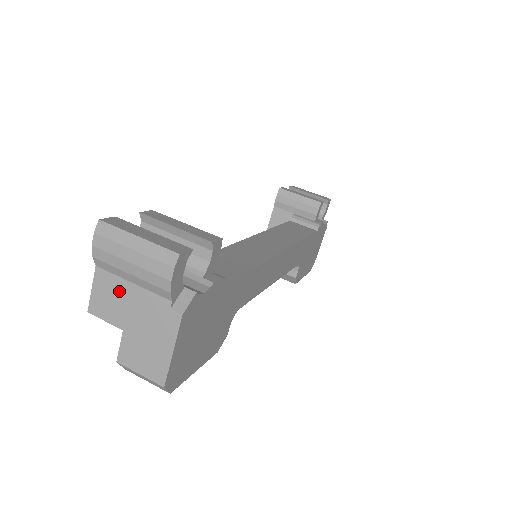
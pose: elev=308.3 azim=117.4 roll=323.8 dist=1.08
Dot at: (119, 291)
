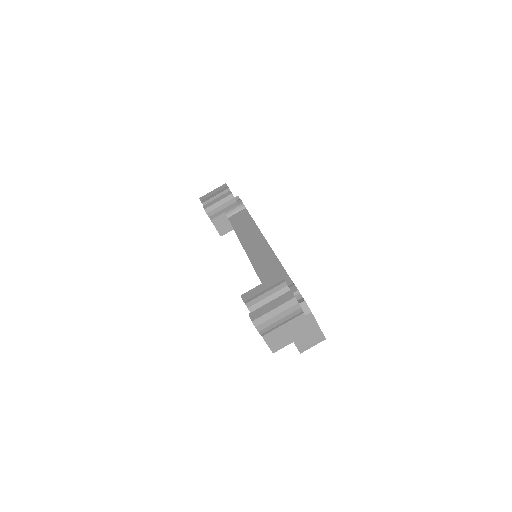
Dot at: (280, 333)
